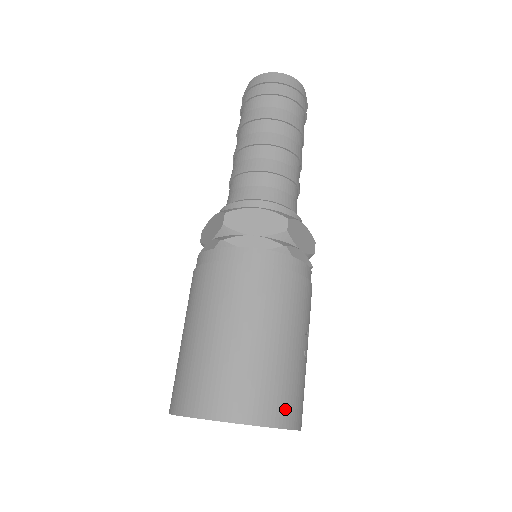
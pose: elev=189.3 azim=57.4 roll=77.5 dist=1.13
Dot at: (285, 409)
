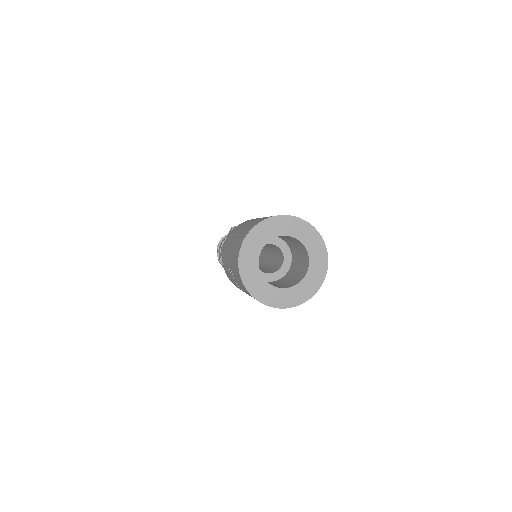
Dot at: occluded
